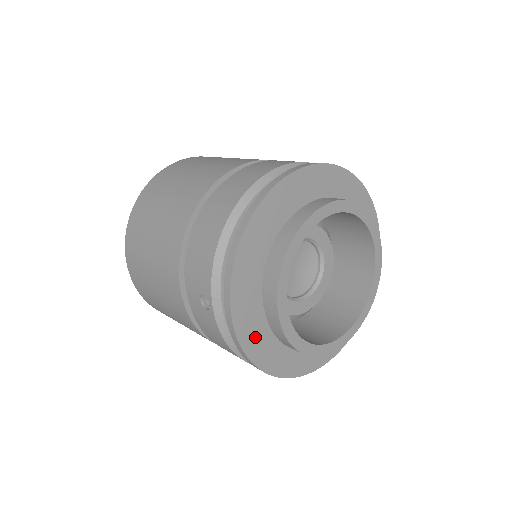
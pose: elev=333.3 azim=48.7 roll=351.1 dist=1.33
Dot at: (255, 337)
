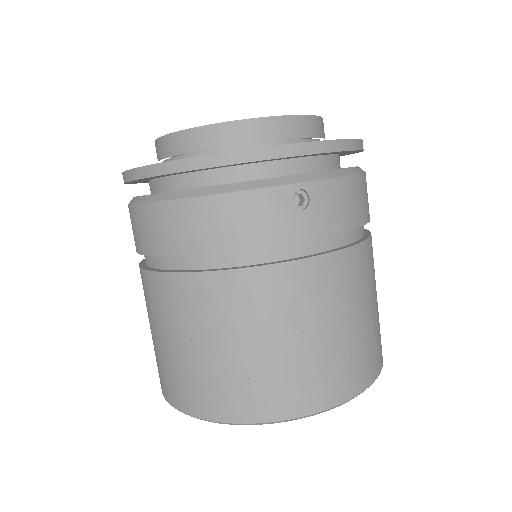
Dot at: occluded
